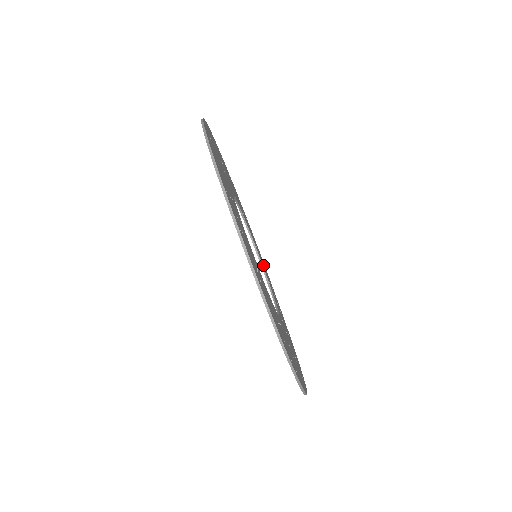
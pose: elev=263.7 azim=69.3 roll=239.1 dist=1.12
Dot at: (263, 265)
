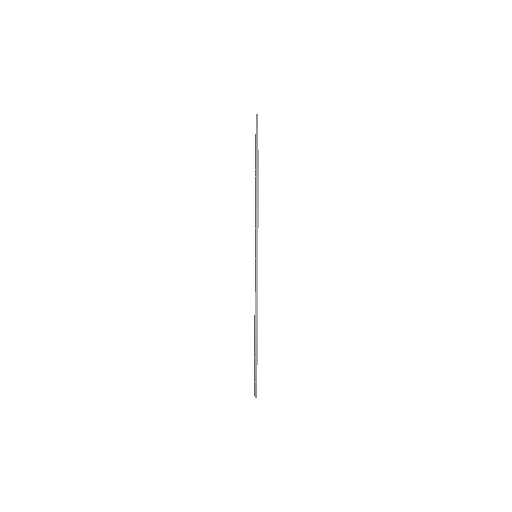
Dot at: occluded
